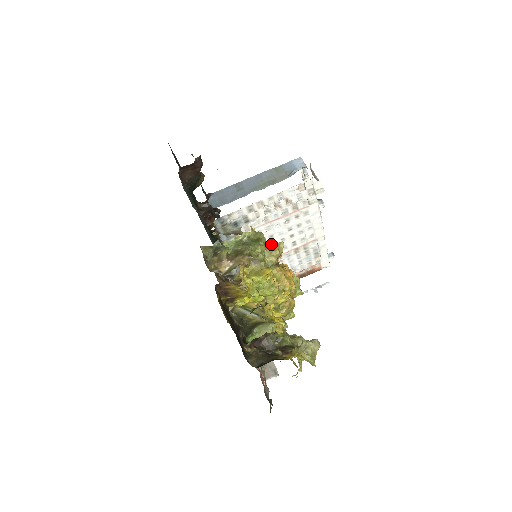
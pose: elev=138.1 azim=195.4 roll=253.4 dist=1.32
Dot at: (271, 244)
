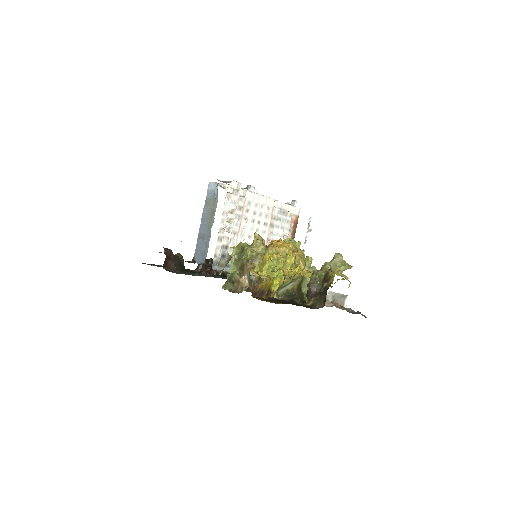
Dot at: occluded
